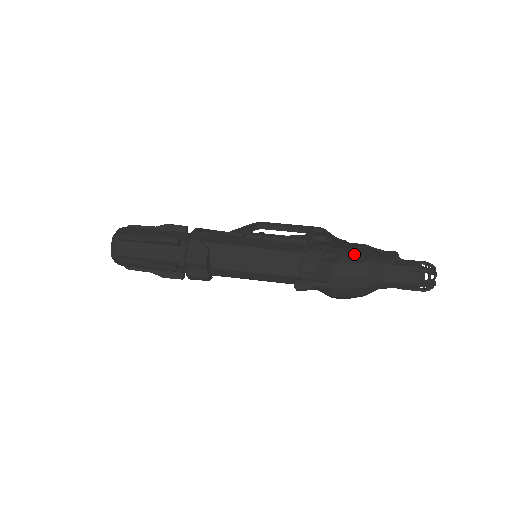
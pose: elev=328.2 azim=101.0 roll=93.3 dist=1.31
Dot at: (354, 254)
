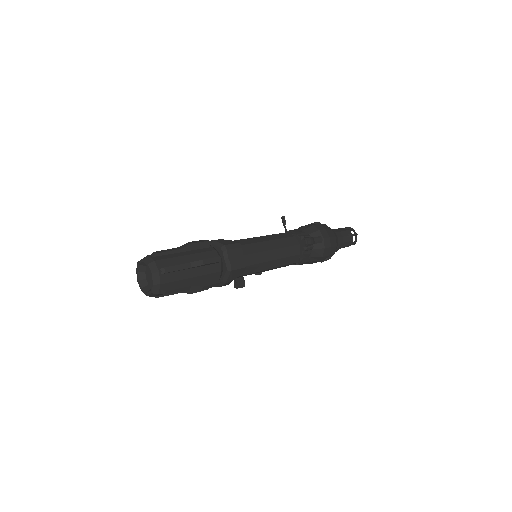
Dot at: (315, 222)
